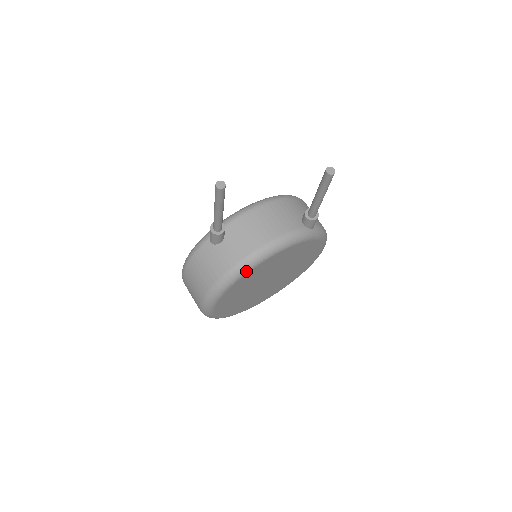
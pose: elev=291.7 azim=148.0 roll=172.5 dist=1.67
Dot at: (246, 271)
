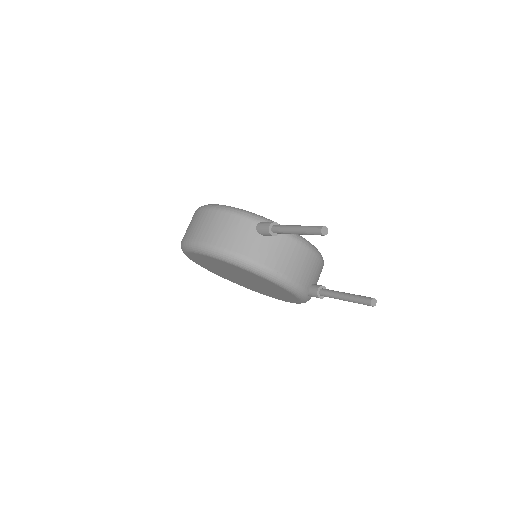
Dot at: (250, 270)
